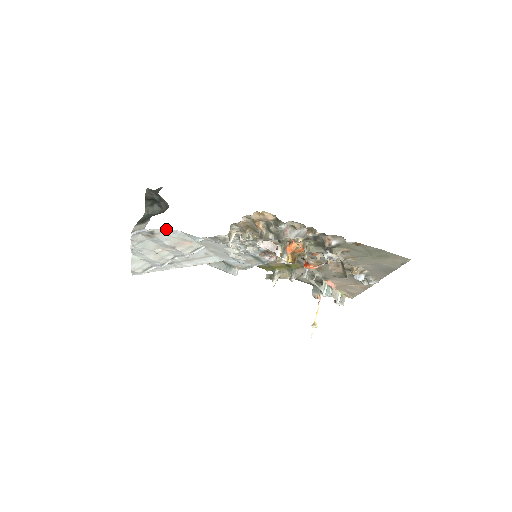
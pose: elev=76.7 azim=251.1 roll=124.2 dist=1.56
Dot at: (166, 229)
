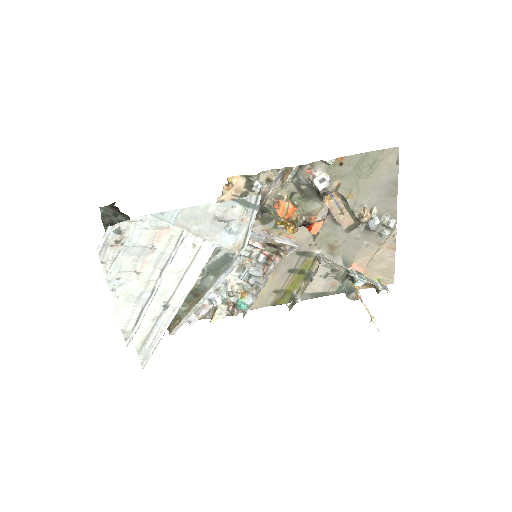
Dot at: (133, 219)
